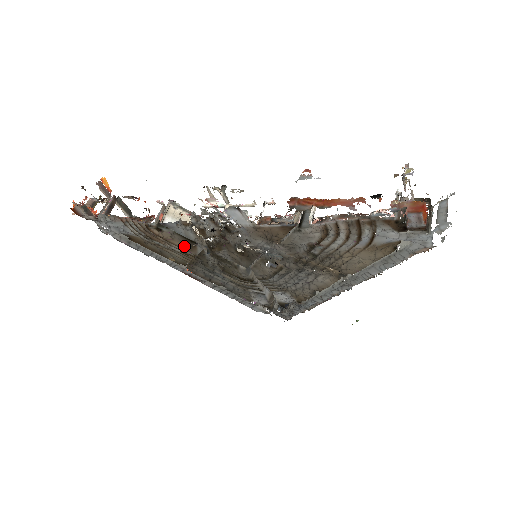
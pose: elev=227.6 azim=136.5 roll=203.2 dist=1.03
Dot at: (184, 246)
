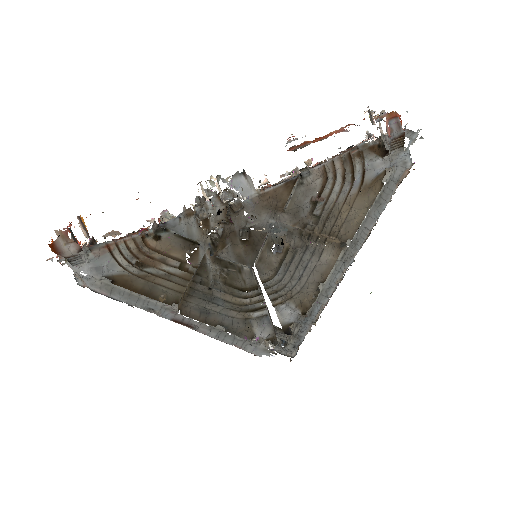
Dot at: (184, 255)
